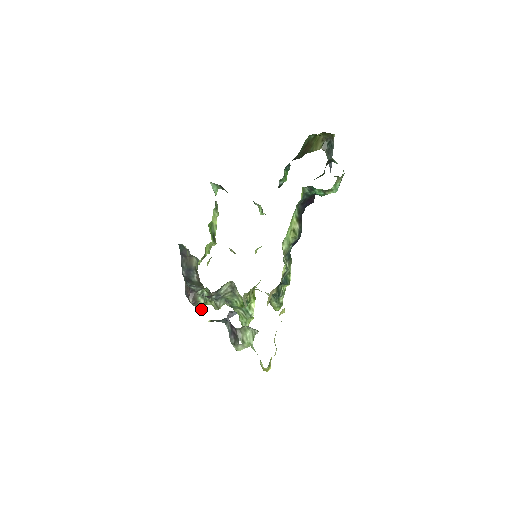
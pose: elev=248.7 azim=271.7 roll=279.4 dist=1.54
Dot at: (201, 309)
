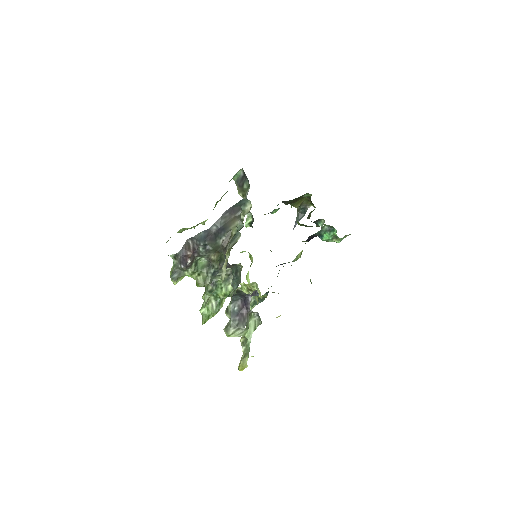
Dot at: (180, 277)
